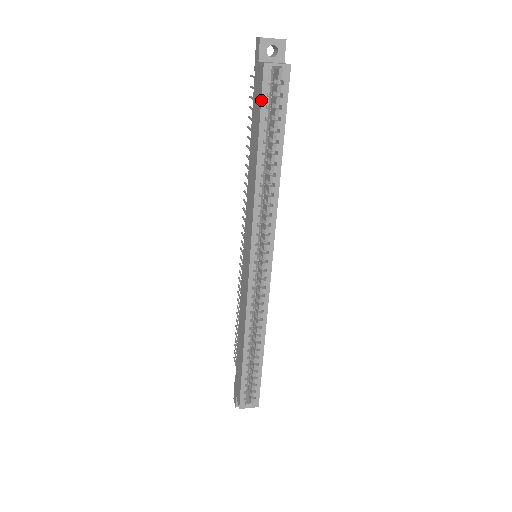
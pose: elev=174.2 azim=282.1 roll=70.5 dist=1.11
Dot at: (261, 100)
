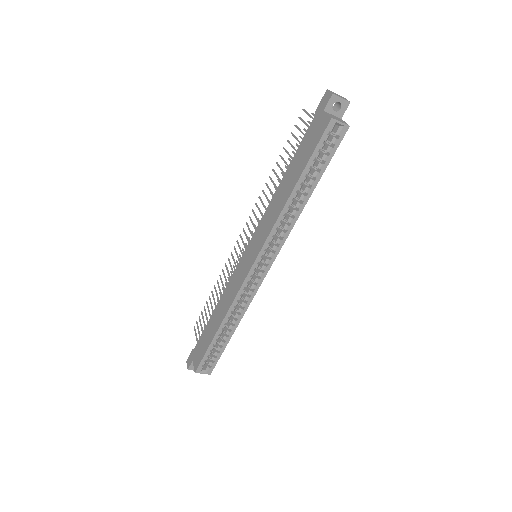
Dot at: (317, 144)
